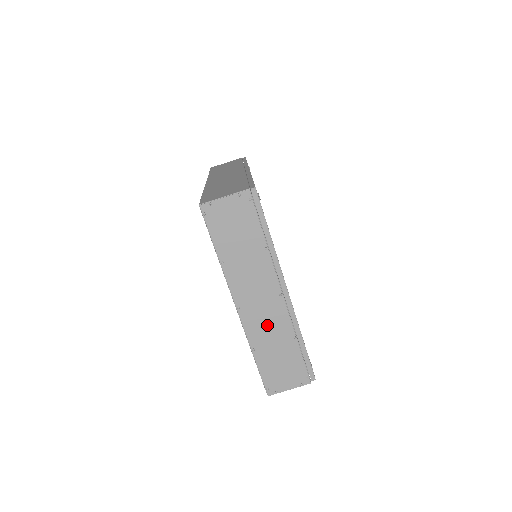
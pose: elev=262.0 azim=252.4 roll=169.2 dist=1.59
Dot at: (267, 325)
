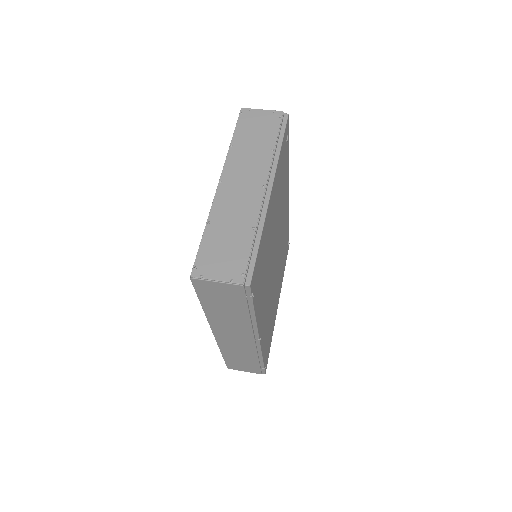
Dot at: (236, 207)
